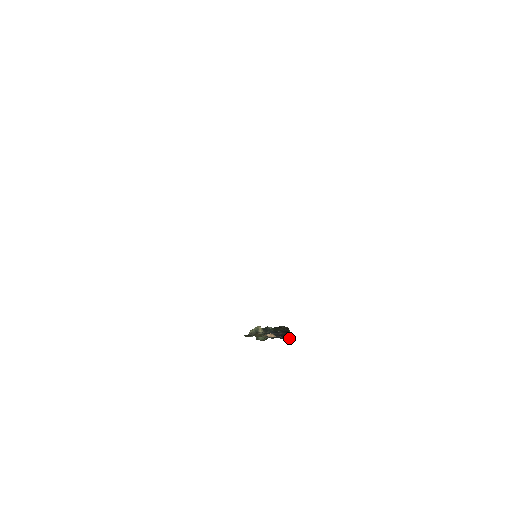
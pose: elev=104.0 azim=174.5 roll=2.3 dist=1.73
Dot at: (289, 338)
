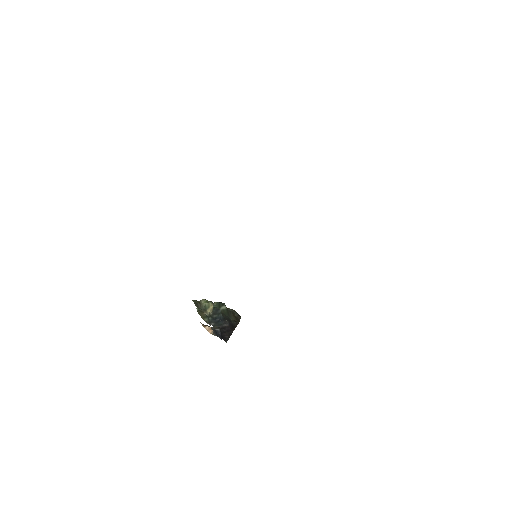
Dot at: (227, 338)
